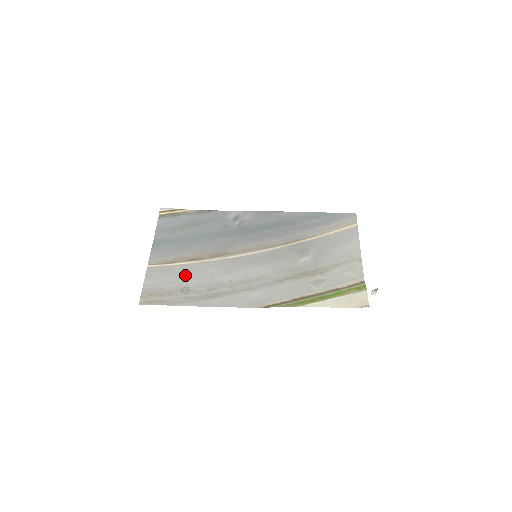
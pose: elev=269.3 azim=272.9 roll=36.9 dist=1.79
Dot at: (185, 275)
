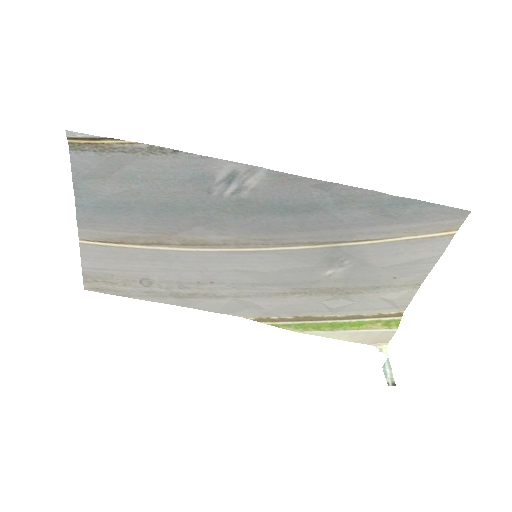
Dot at: (142, 264)
